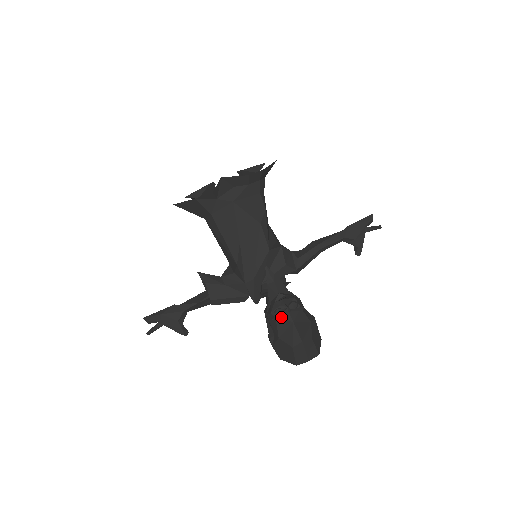
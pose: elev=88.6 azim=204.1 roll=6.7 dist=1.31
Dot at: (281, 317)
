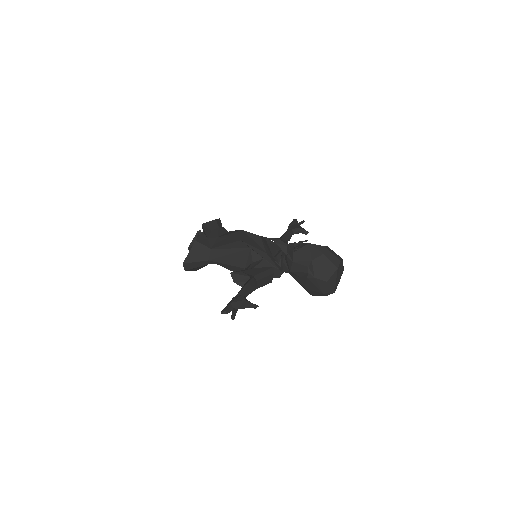
Dot at: (300, 247)
